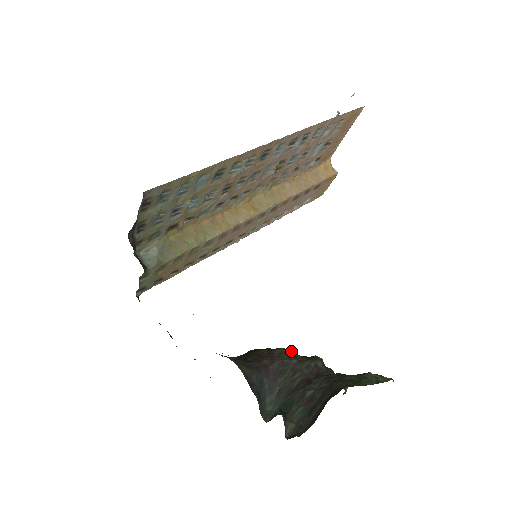
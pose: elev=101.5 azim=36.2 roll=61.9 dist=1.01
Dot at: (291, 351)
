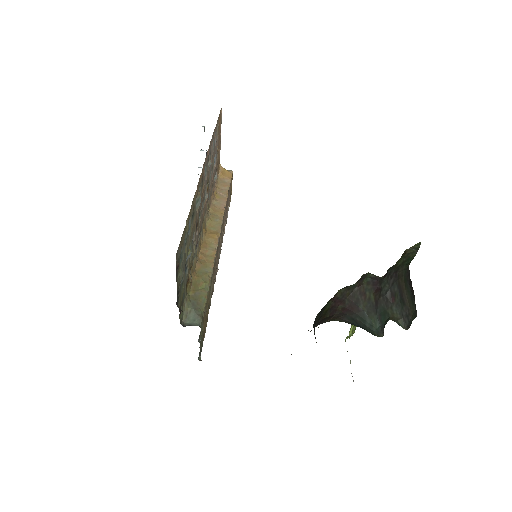
Dot at: (346, 287)
